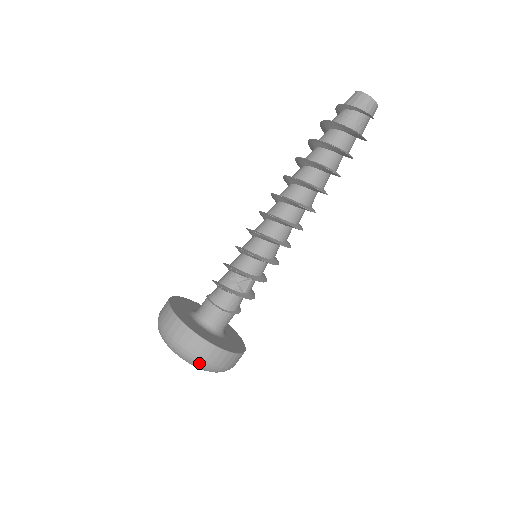
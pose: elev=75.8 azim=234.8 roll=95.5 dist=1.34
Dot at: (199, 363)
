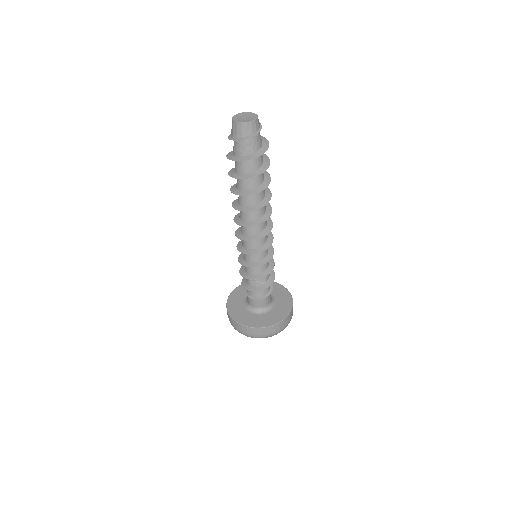
Dot at: (267, 337)
